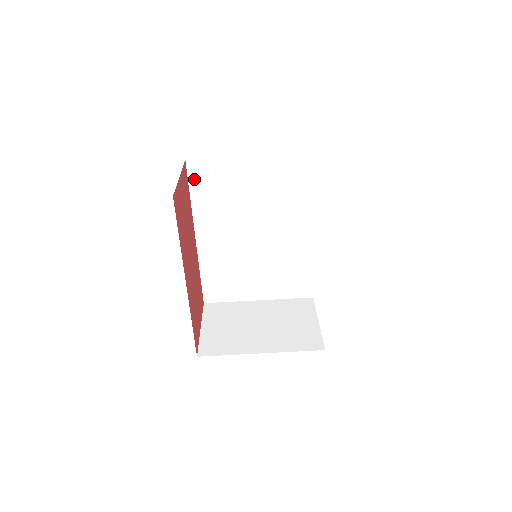
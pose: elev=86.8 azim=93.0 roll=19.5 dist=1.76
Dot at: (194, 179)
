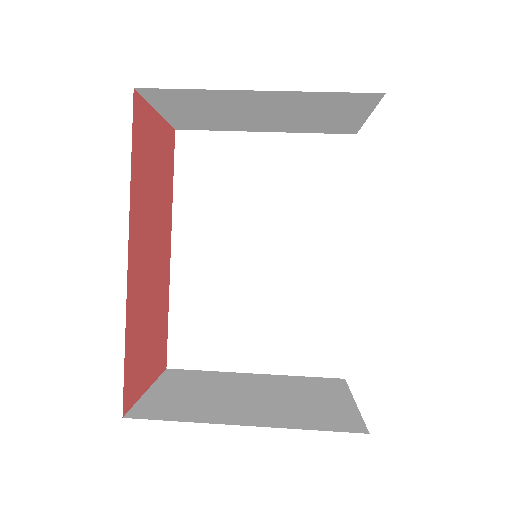
Dot at: (183, 158)
